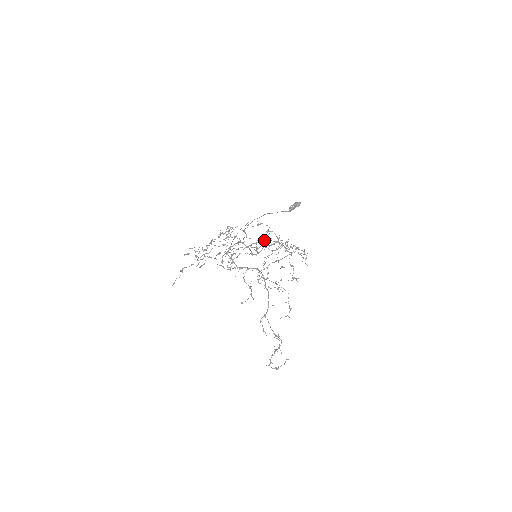
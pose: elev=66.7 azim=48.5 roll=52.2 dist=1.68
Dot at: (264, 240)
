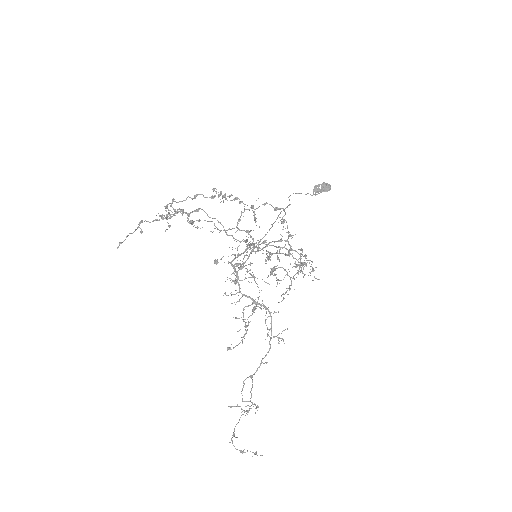
Dot at: (284, 254)
